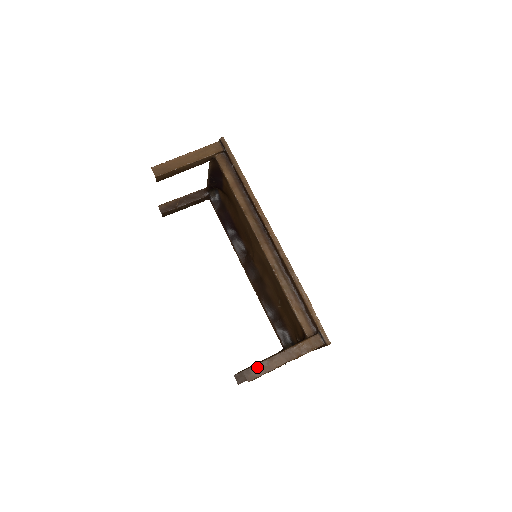
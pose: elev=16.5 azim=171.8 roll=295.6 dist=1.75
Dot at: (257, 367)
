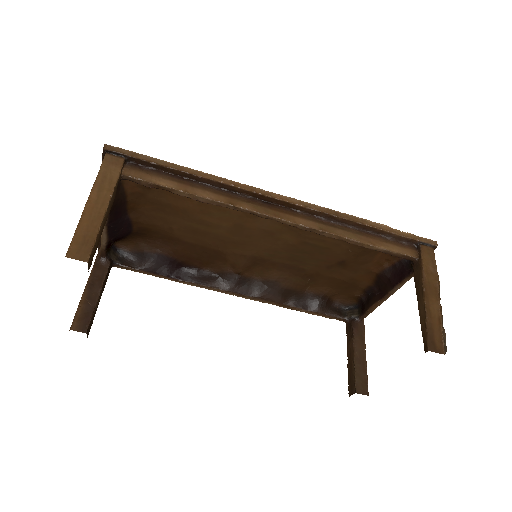
Dot at: (431, 332)
